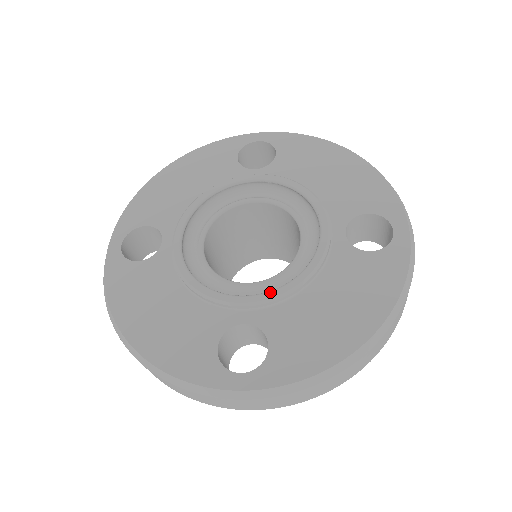
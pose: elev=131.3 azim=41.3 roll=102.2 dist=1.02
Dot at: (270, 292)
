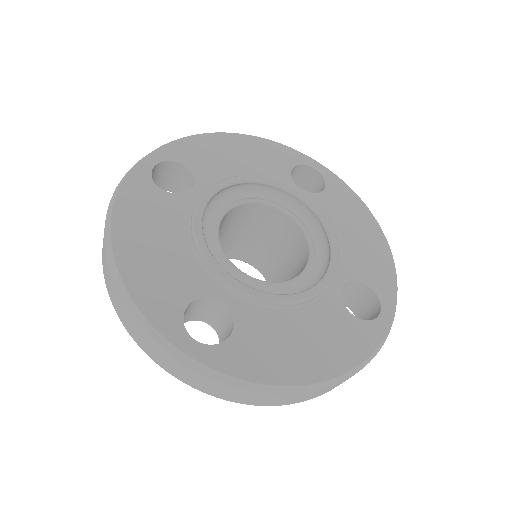
Dot at: (260, 291)
